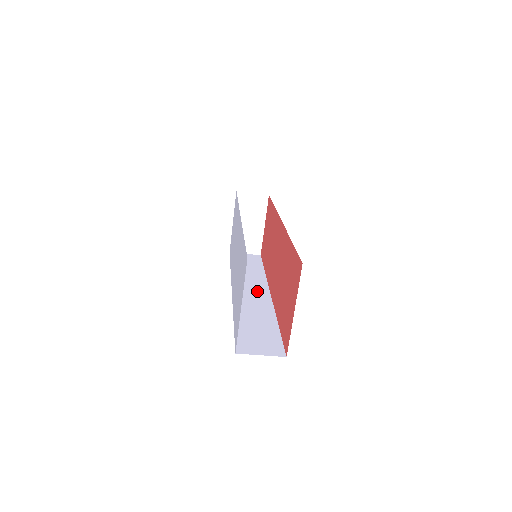
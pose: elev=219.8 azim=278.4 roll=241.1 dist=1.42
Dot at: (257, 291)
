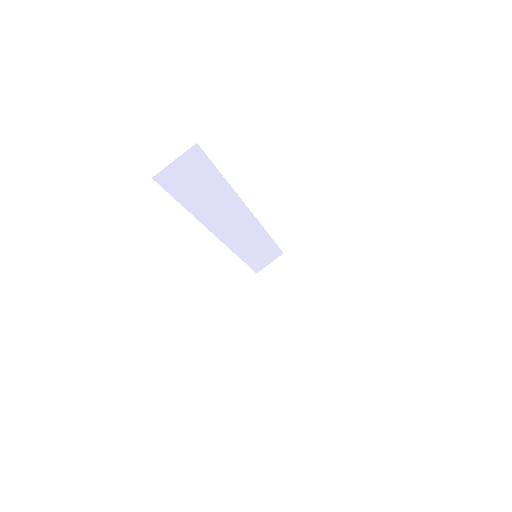
Dot at: occluded
